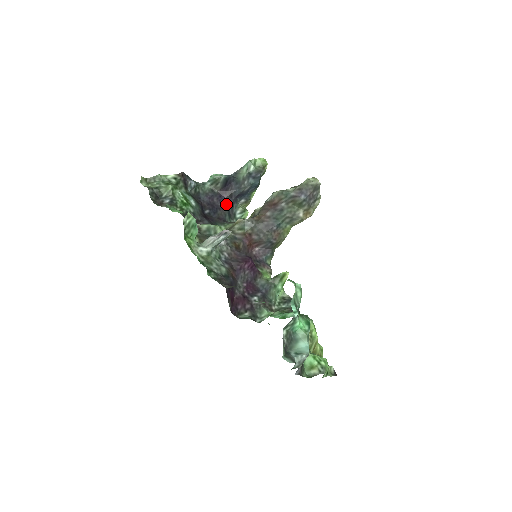
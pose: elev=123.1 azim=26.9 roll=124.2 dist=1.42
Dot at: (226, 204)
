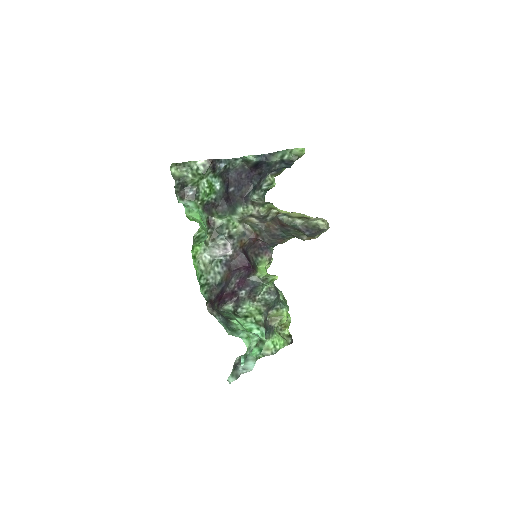
Dot at: (253, 180)
